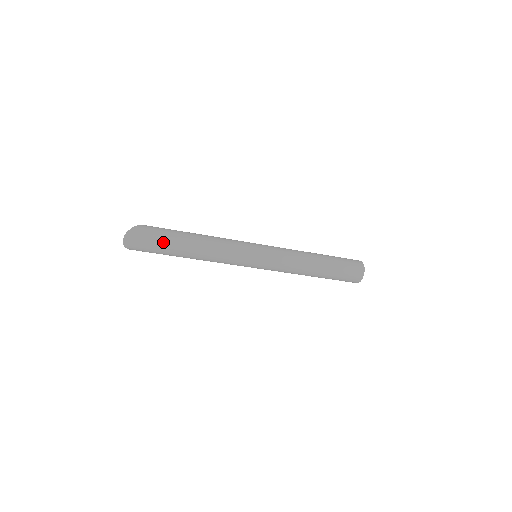
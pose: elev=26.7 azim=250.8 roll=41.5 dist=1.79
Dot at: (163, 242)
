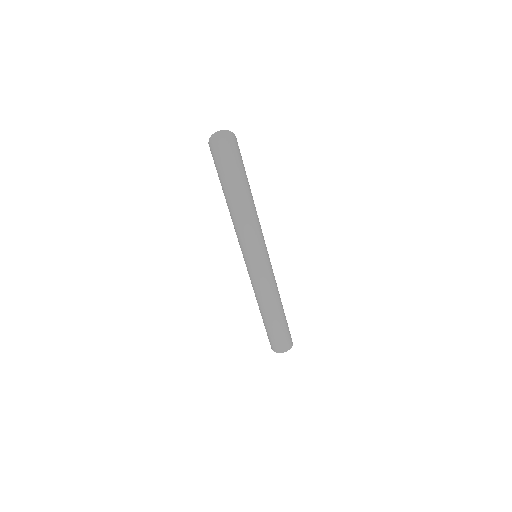
Dot at: (235, 169)
